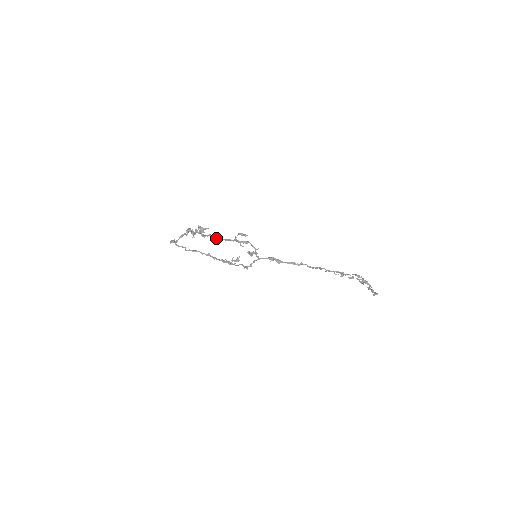
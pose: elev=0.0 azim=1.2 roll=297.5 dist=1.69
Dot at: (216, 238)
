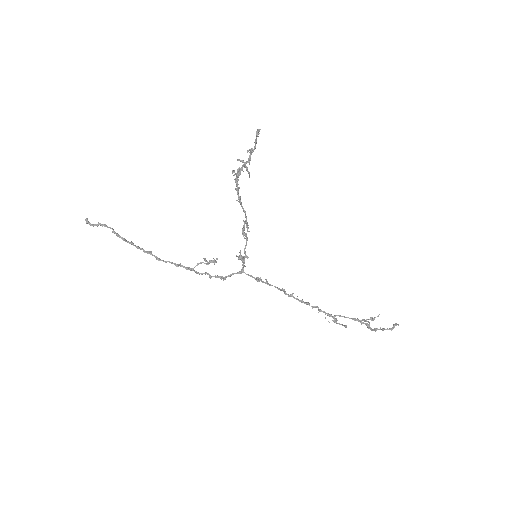
Dot at: (239, 199)
